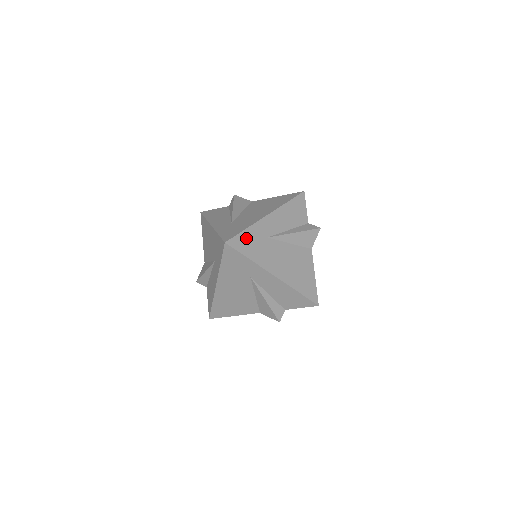
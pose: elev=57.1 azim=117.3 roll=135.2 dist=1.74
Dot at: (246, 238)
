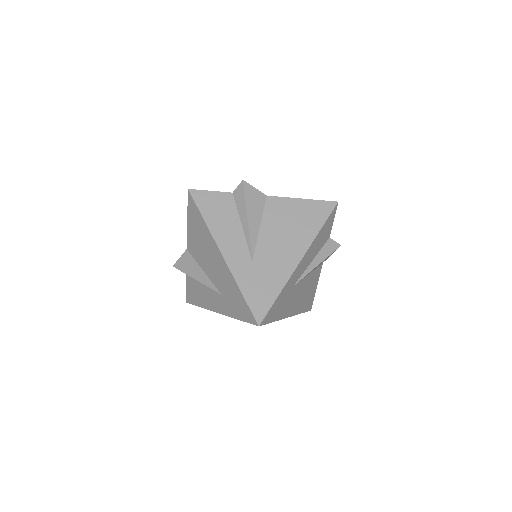
Dot at: (277, 304)
